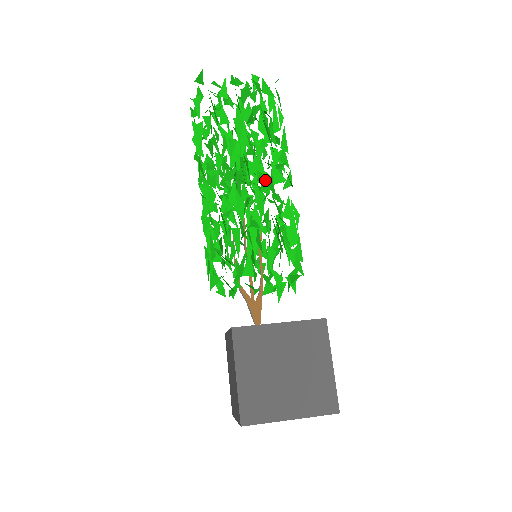
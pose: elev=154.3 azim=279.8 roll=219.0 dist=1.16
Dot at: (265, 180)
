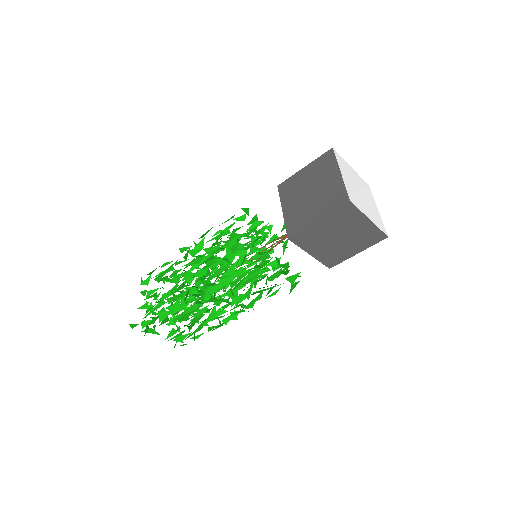
Dot at: occluded
